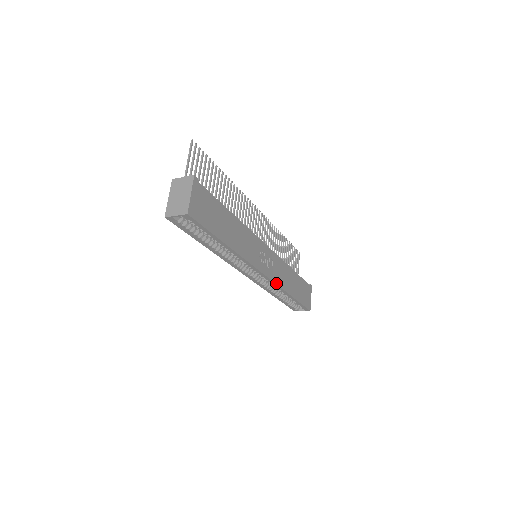
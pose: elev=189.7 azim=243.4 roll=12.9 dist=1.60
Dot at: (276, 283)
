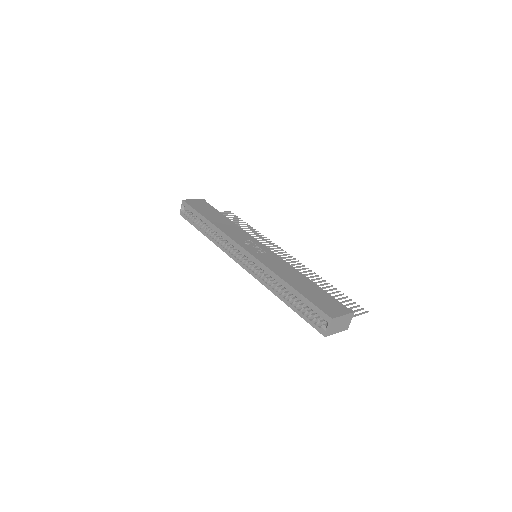
Dot at: (261, 262)
